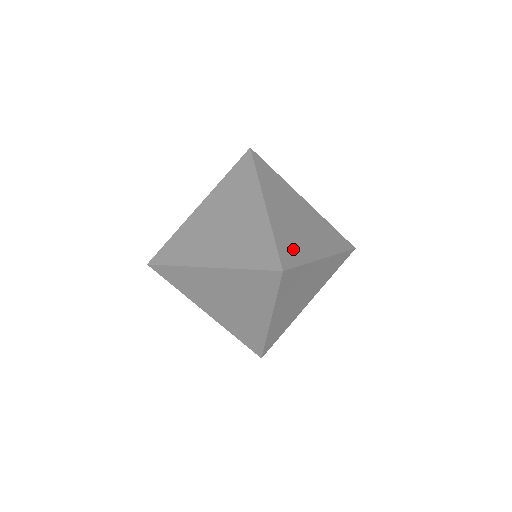
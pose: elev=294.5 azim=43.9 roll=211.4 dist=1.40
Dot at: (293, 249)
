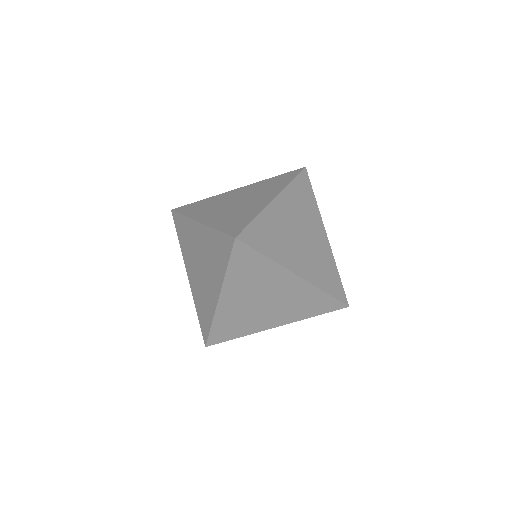
Dot at: (267, 240)
